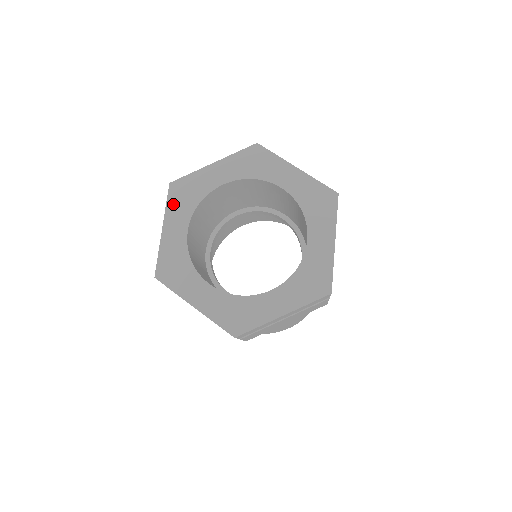
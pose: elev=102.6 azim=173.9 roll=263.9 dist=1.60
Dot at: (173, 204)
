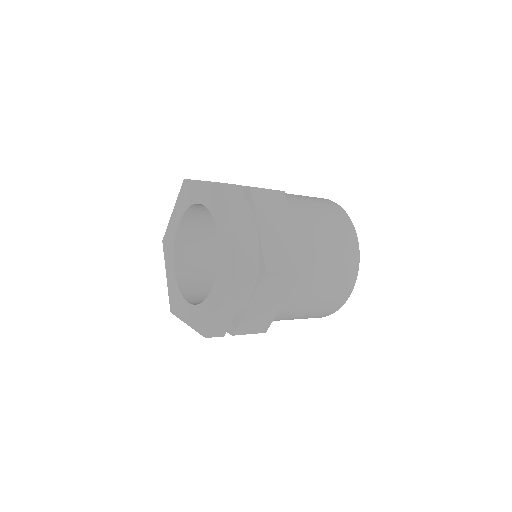
Dot at: (180, 197)
